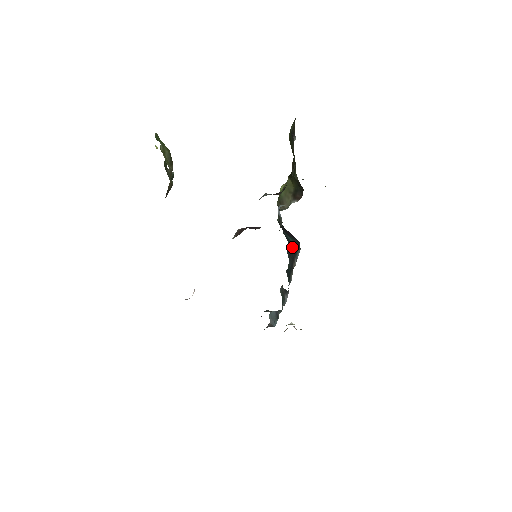
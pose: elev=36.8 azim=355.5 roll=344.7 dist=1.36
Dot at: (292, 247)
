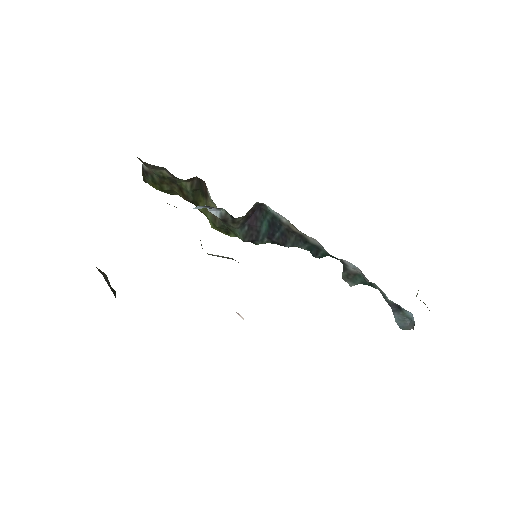
Dot at: (272, 227)
